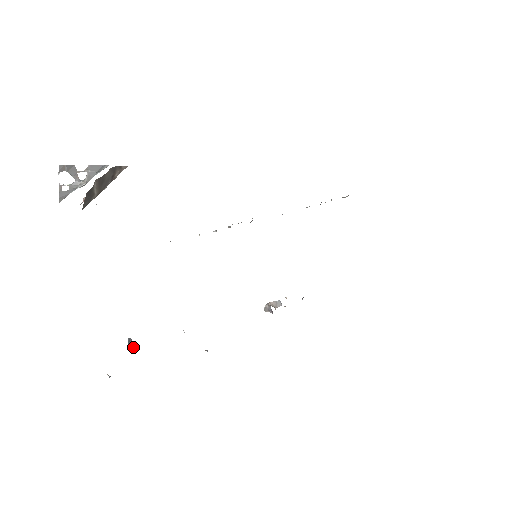
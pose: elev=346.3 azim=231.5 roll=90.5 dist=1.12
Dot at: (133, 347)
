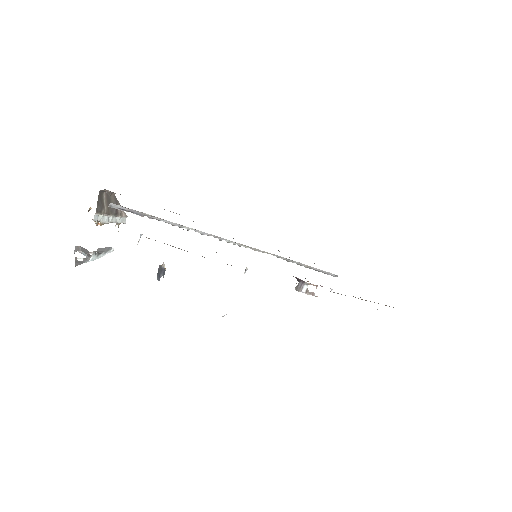
Dot at: (163, 264)
